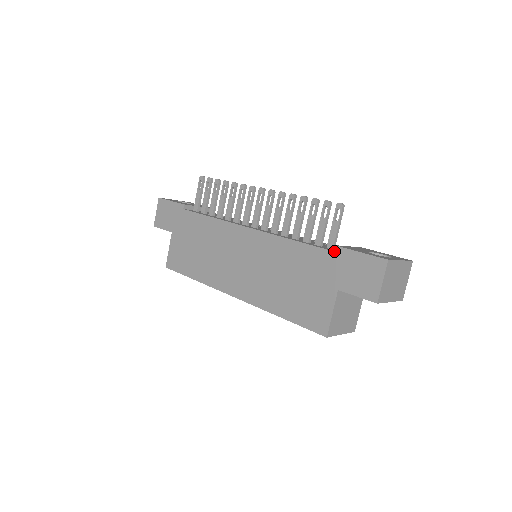
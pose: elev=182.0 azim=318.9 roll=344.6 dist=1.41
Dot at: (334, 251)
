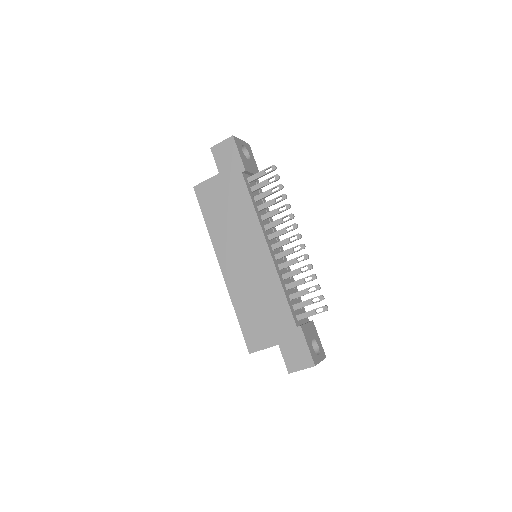
Dot at: (297, 328)
